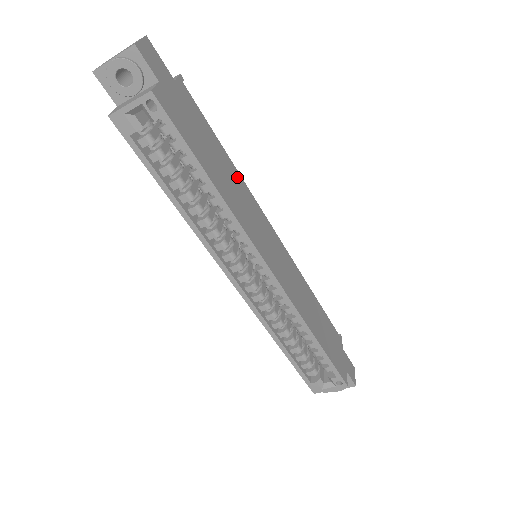
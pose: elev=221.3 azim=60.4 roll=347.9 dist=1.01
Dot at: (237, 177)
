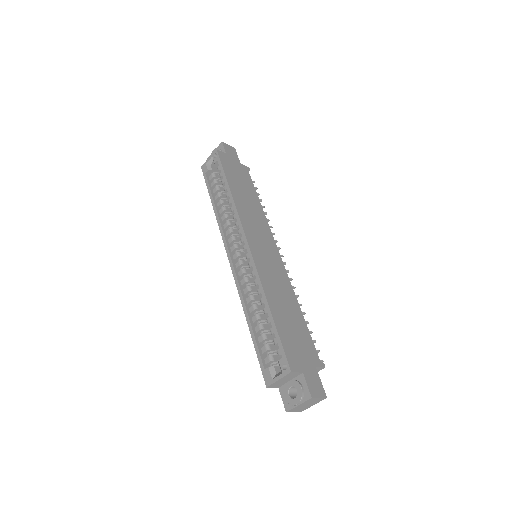
Dot at: (259, 210)
